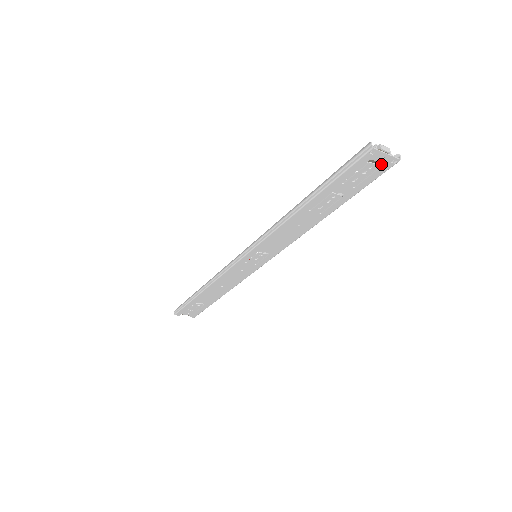
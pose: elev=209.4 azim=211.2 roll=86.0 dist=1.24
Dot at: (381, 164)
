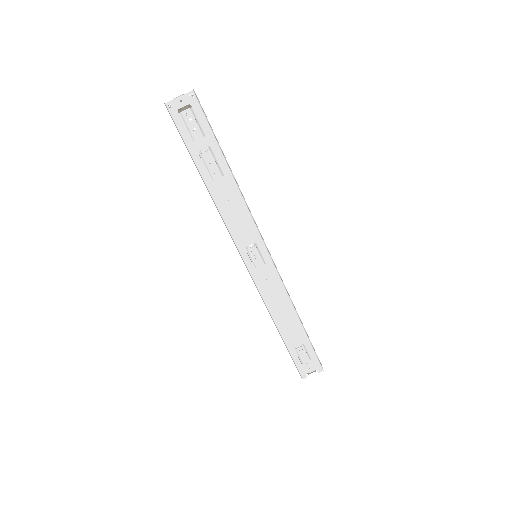
Dot at: (191, 106)
